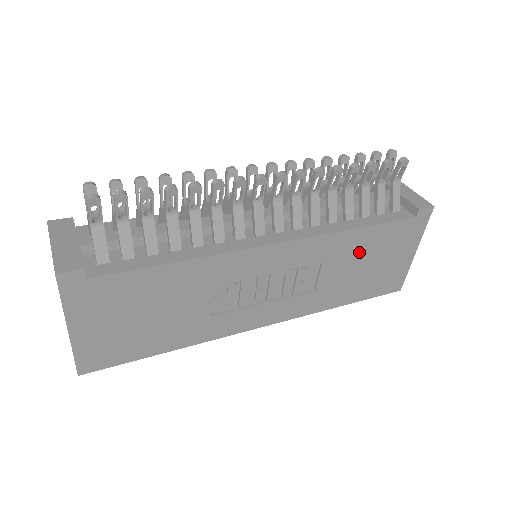
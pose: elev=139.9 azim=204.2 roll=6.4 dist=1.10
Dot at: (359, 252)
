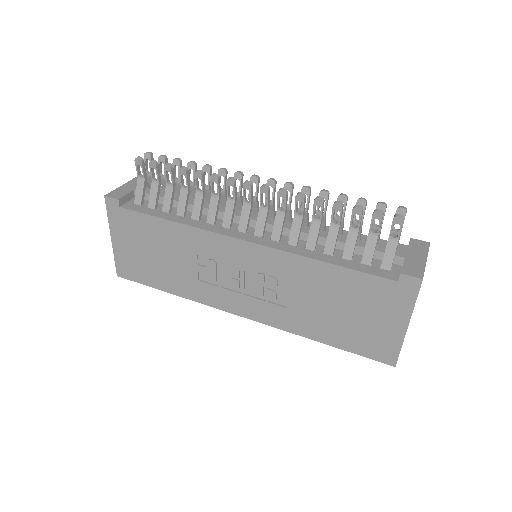
Dot at: (330, 290)
